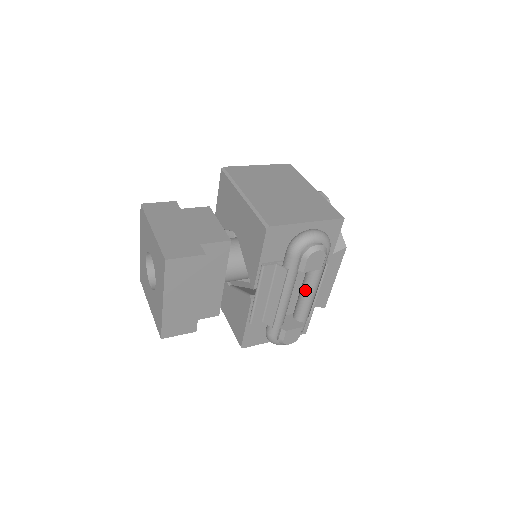
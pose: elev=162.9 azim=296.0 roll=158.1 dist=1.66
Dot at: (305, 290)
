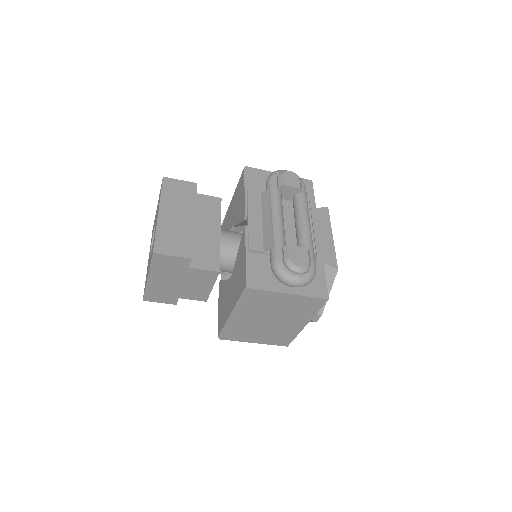
Dot at: (297, 220)
